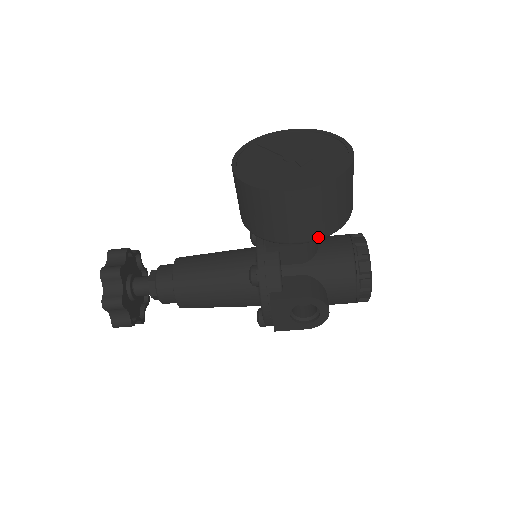
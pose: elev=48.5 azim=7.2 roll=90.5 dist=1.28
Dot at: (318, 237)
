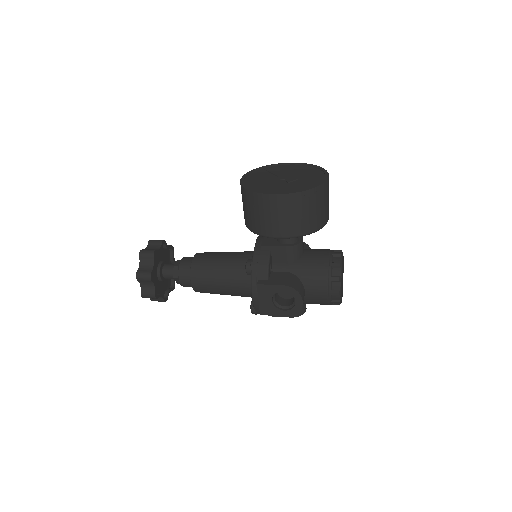
Dot at: (294, 235)
